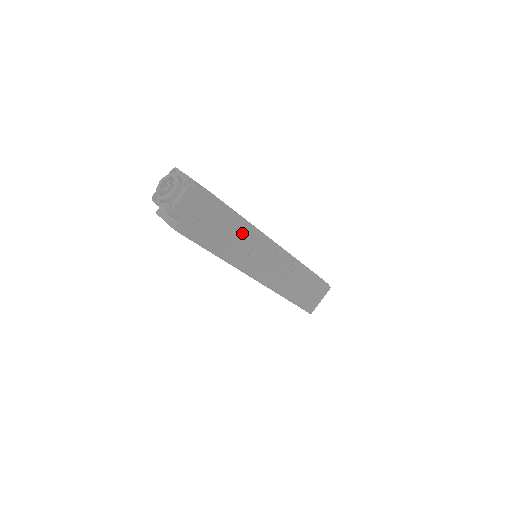
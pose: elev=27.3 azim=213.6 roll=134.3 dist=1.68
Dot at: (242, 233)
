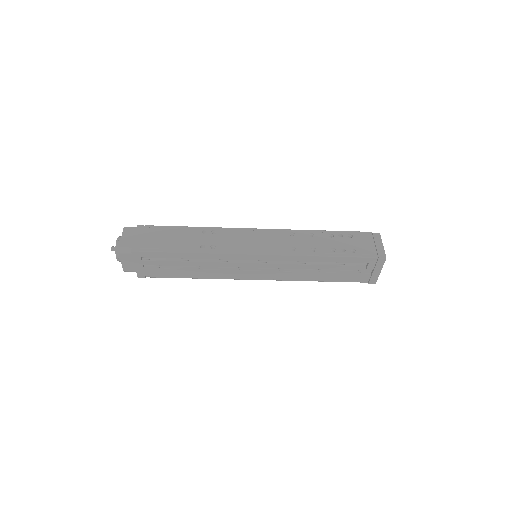
Dot at: occluded
